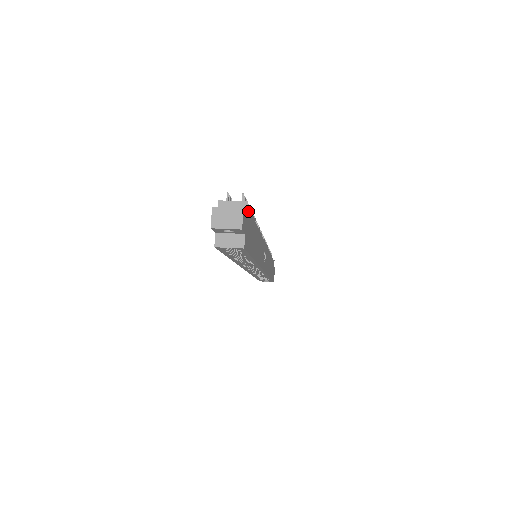
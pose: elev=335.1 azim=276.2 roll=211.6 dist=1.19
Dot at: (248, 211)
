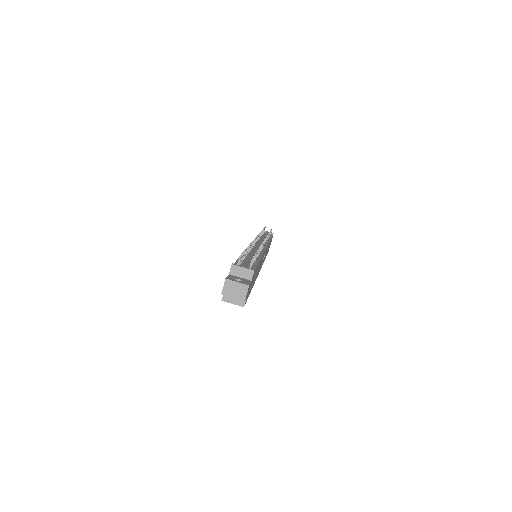
Dot at: (253, 274)
